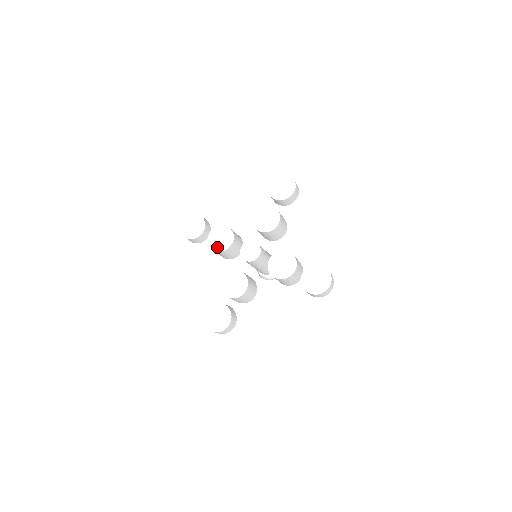
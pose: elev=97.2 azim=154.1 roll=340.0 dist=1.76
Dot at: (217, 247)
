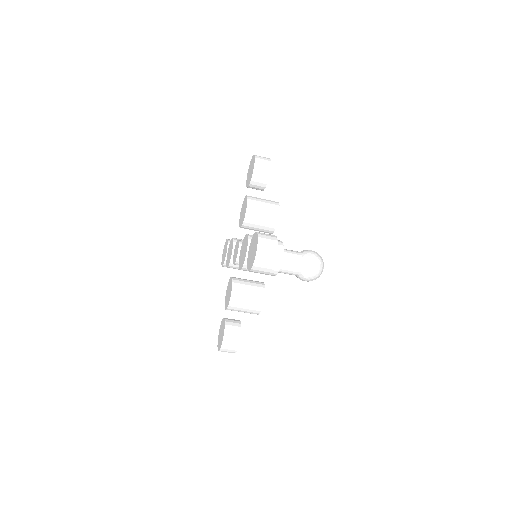
Dot at: (228, 262)
